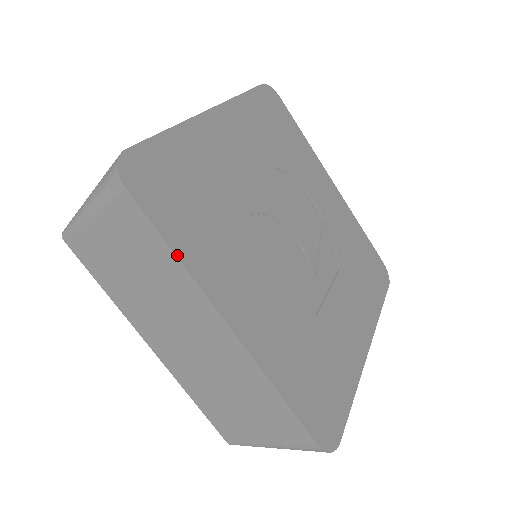
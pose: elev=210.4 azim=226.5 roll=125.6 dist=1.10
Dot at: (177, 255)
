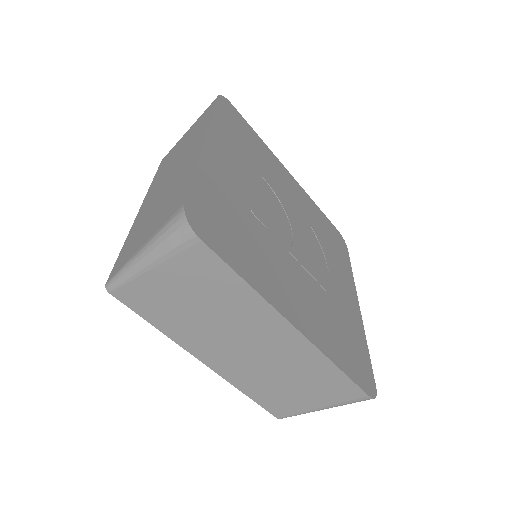
Dot at: (213, 114)
